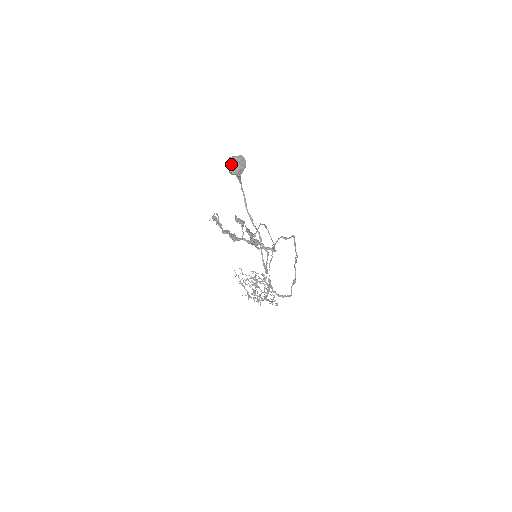
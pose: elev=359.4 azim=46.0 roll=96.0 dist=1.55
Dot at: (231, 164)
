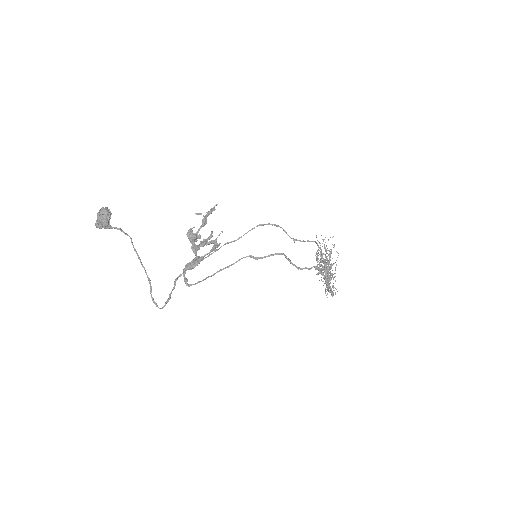
Dot at: (97, 217)
